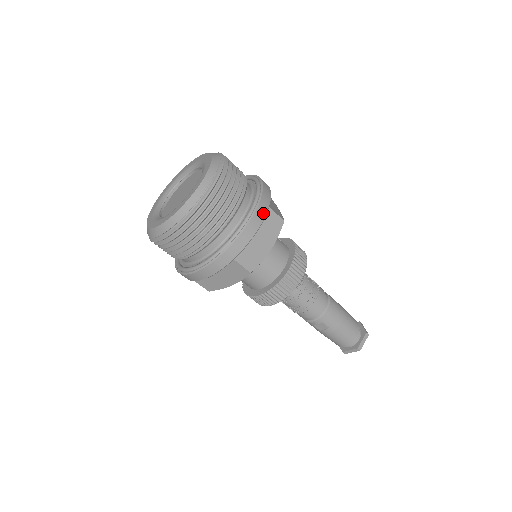
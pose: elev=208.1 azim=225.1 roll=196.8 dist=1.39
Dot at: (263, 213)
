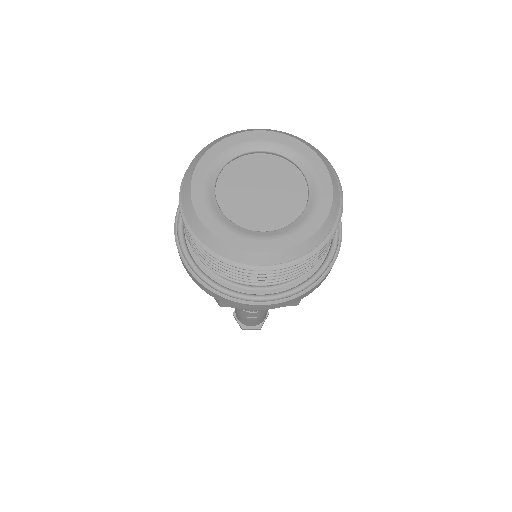
Dot at: occluded
